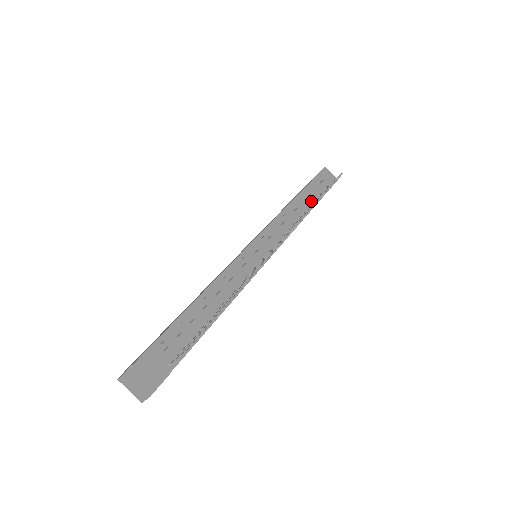
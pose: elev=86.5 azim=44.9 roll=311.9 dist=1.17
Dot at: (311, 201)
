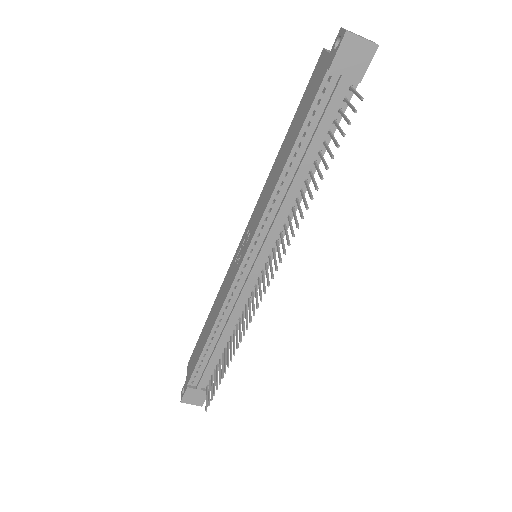
Dot at: (319, 142)
